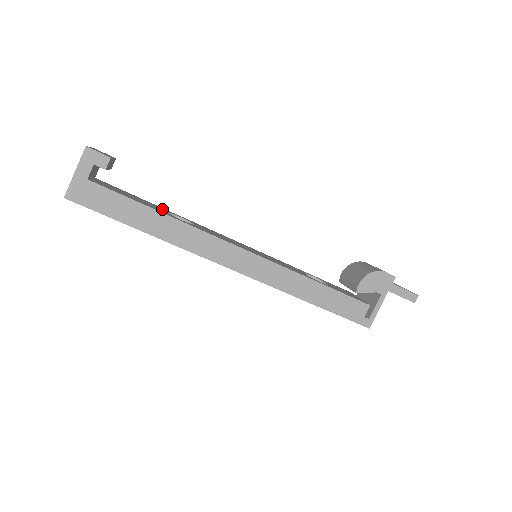
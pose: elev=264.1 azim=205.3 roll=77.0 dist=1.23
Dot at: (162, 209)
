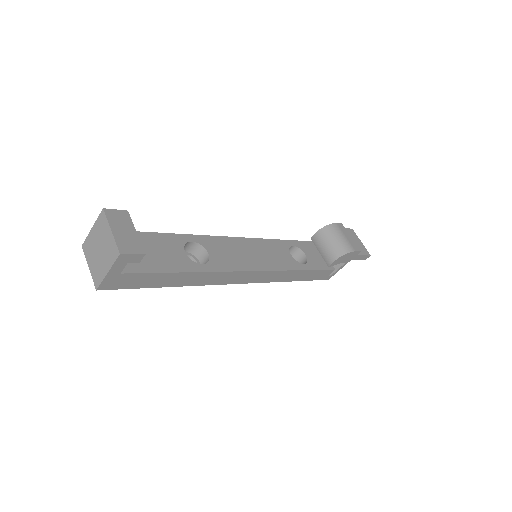
Dot at: (178, 246)
